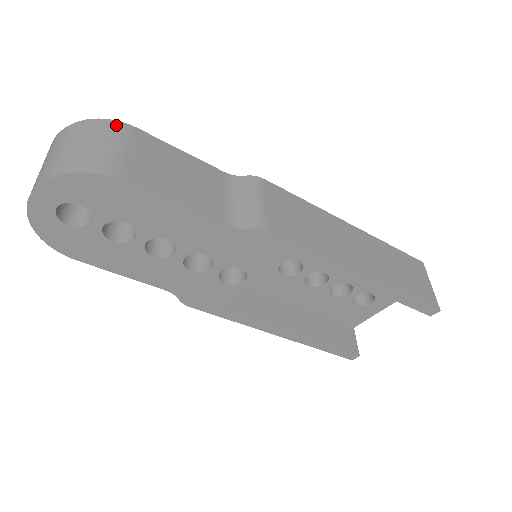
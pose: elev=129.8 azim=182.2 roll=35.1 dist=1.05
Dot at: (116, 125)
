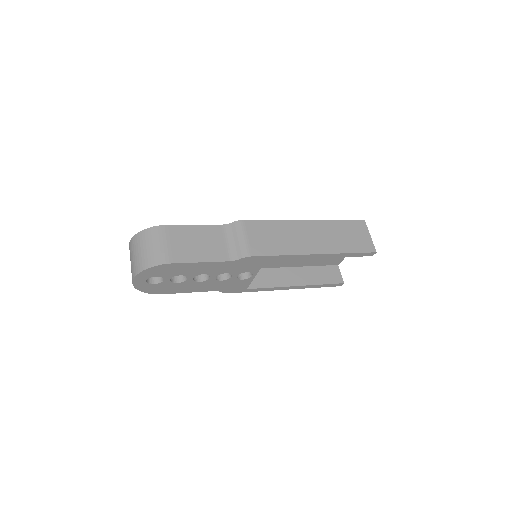
Dot at: (157, 229)
